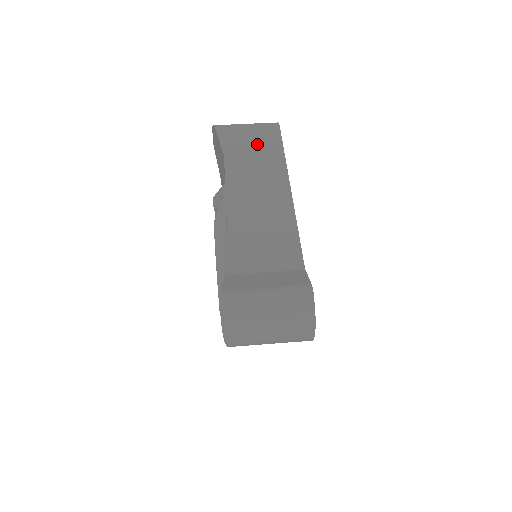
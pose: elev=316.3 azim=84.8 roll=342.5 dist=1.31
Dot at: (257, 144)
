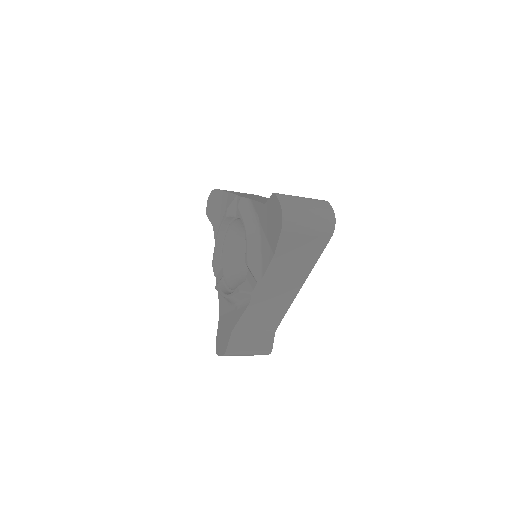
Dot at: (247, 194)
